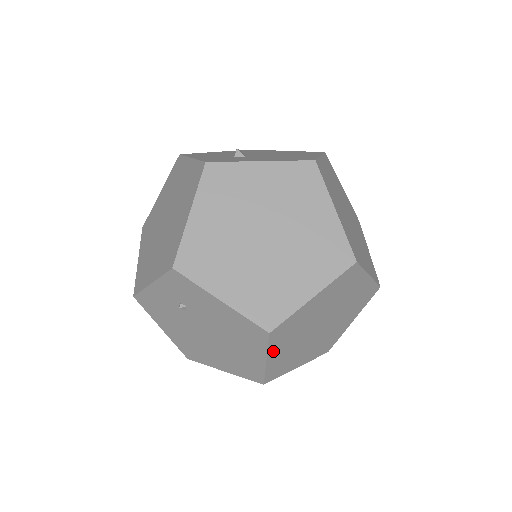
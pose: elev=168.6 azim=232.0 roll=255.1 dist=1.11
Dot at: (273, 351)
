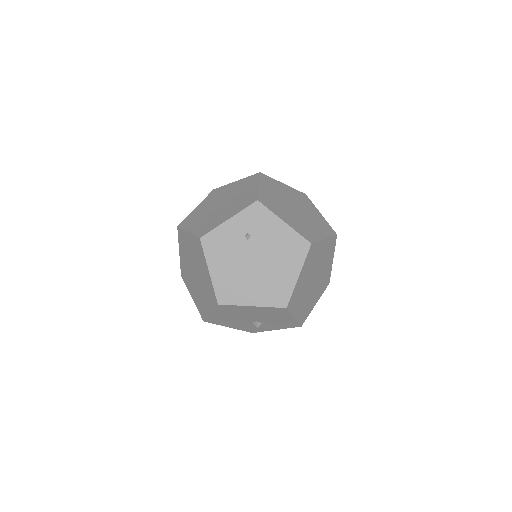
Dot at: (303, 269)
